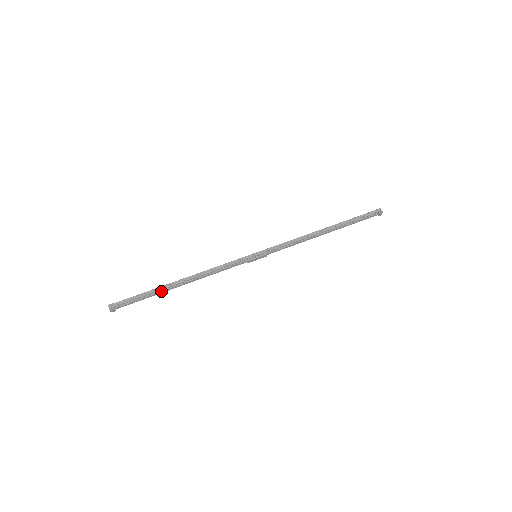
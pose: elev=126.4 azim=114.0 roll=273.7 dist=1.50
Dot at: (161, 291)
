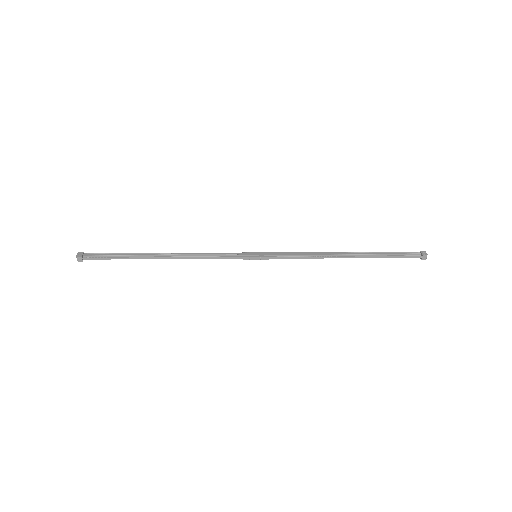
Dot at: (137, 257)
